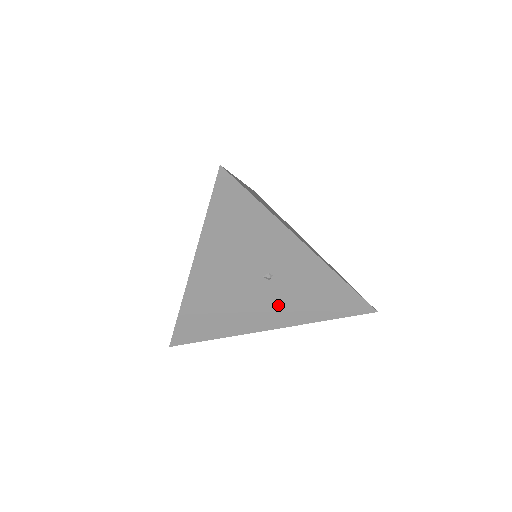
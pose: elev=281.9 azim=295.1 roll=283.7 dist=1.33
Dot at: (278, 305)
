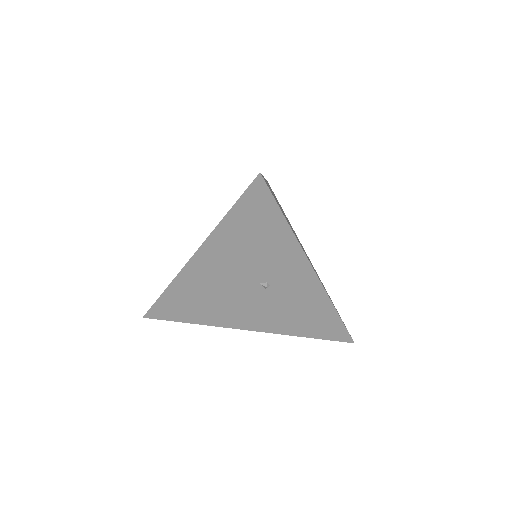
Dot at: (264, 312)
